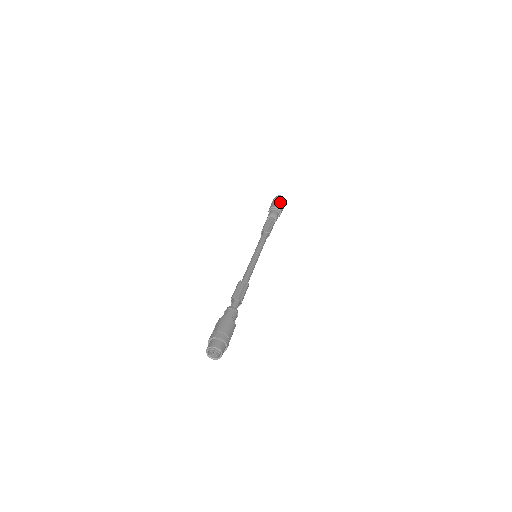
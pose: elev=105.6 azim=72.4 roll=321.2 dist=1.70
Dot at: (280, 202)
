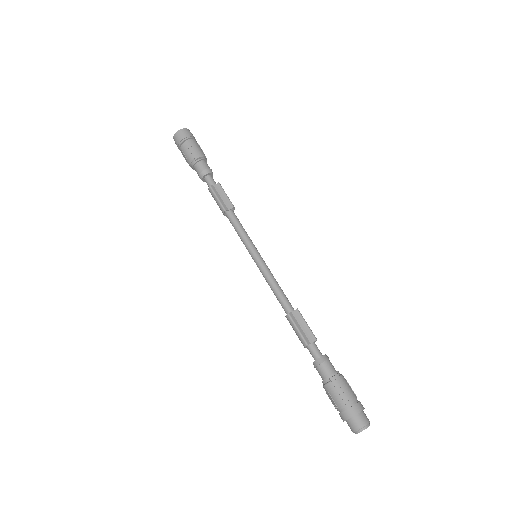
Dot at: (192, 143)
